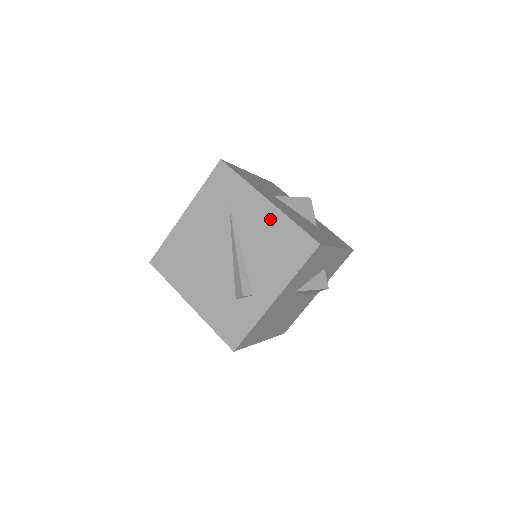
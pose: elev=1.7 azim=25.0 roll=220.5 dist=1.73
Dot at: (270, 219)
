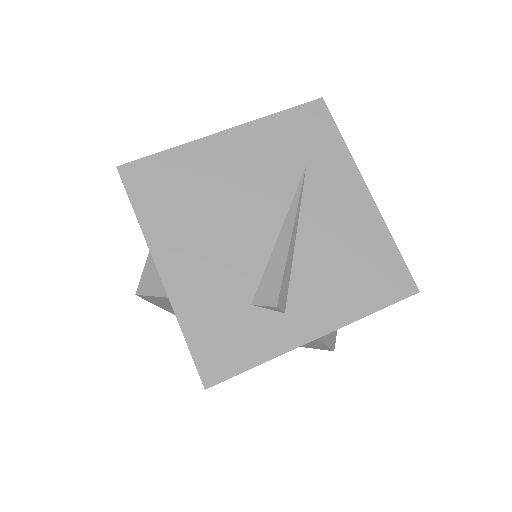
Dot at: (361, 218)
